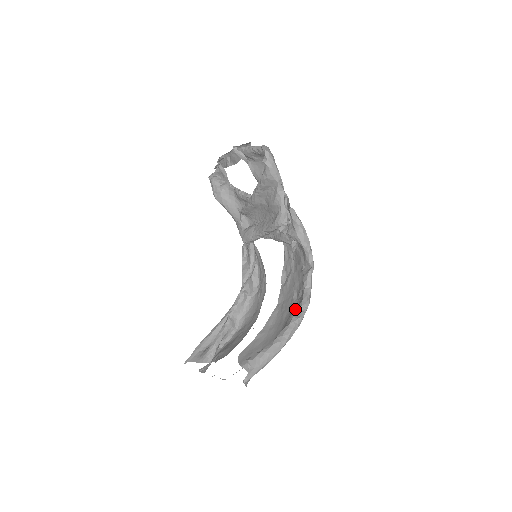
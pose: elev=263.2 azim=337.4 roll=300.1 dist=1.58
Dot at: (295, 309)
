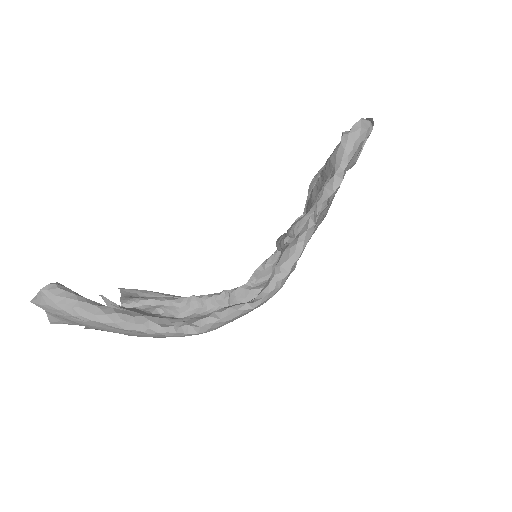
Dot at: occluded
